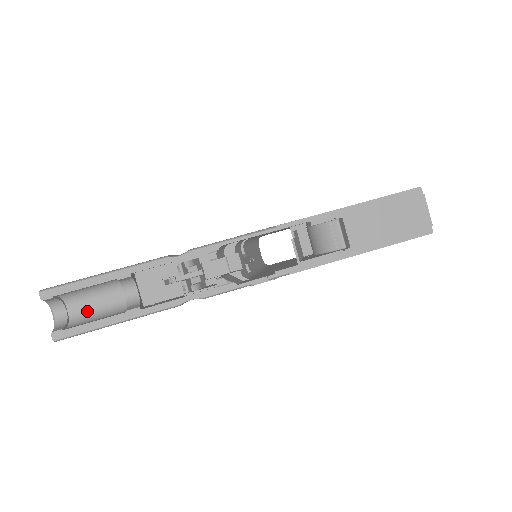
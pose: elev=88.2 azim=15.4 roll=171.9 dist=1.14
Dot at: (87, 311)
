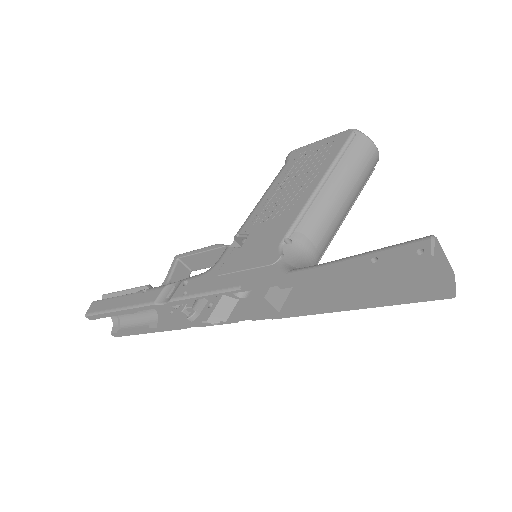
Dot at: (127, 314)
